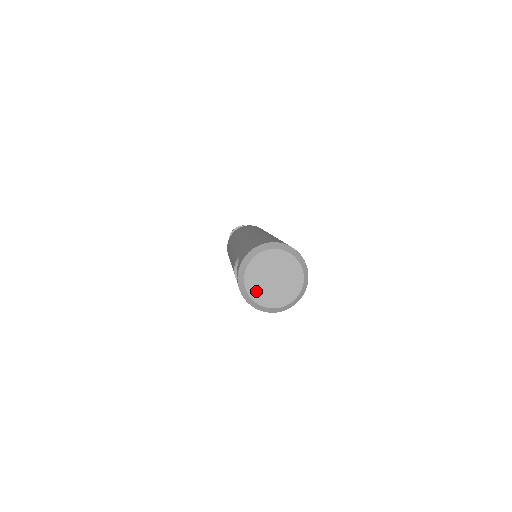
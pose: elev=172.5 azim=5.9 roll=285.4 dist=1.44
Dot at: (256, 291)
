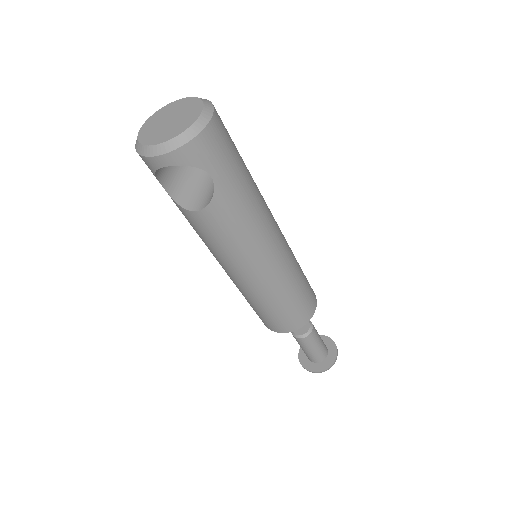
Dot at: (168, 135)
